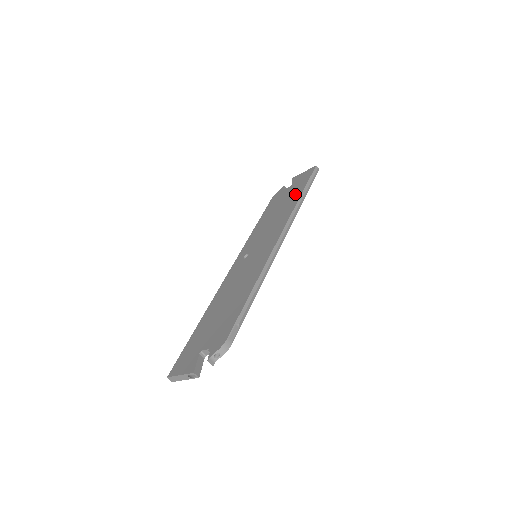
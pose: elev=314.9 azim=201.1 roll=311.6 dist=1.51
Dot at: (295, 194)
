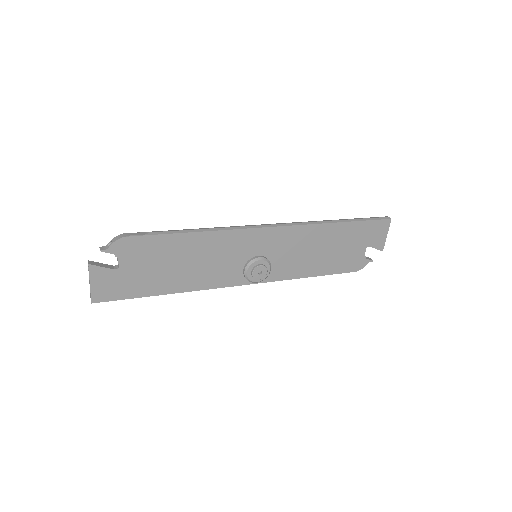
Dot at: occluded
